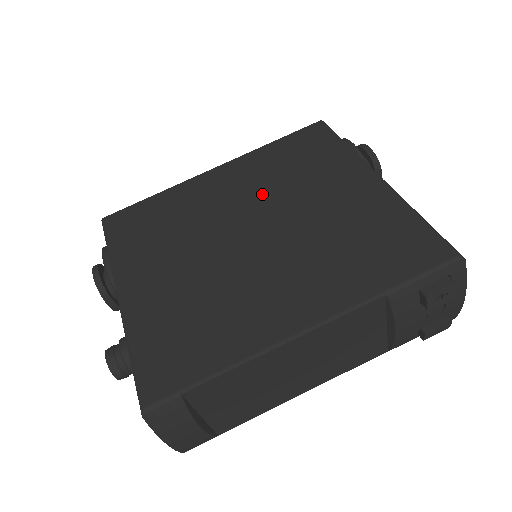
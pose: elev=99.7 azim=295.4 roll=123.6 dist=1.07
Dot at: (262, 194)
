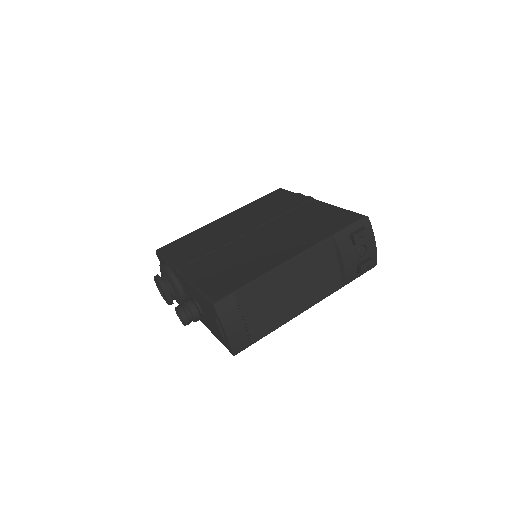
Dot at: (255, 220)
